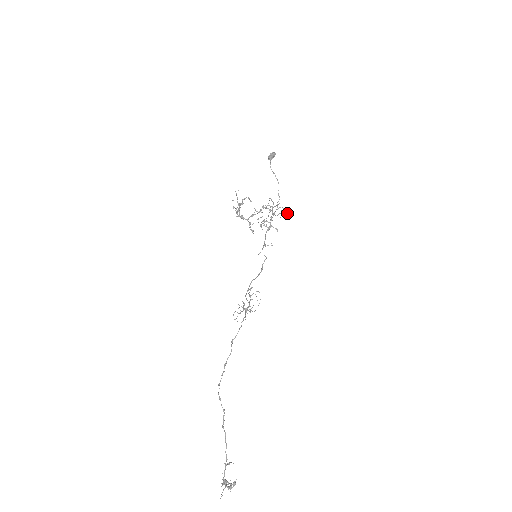
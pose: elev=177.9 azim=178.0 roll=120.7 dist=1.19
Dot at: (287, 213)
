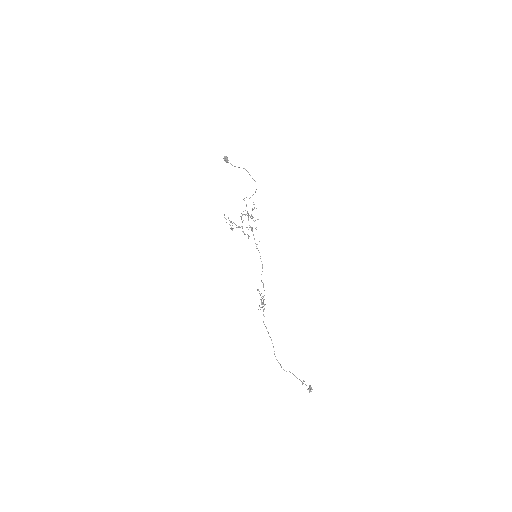
Dot at: occluded
